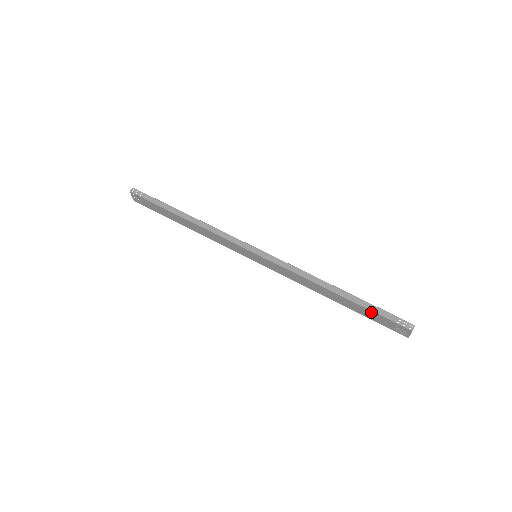
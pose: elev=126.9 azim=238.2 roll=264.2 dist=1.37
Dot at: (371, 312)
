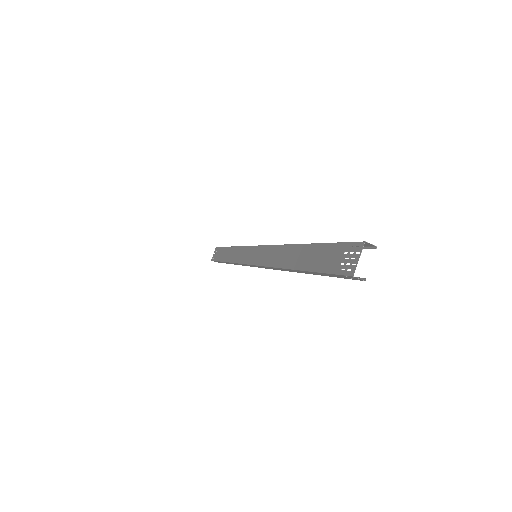
Dot at: (325, 248)
